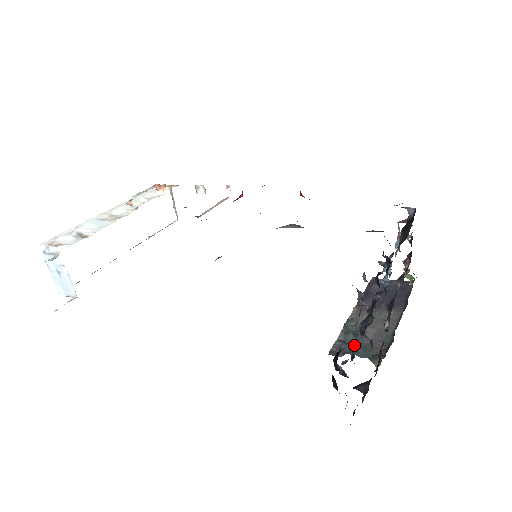
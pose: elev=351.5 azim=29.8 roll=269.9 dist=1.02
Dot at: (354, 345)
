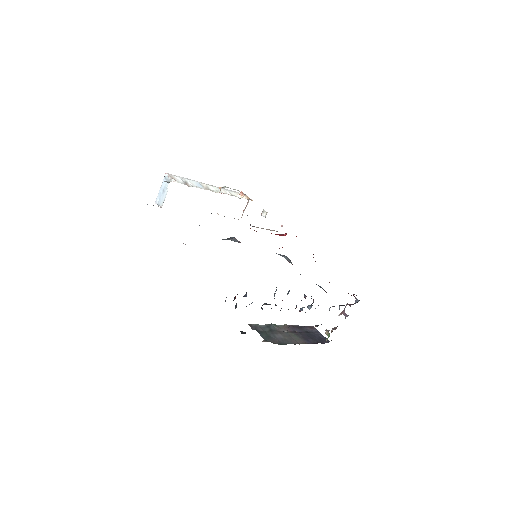
Dot at: occluded
